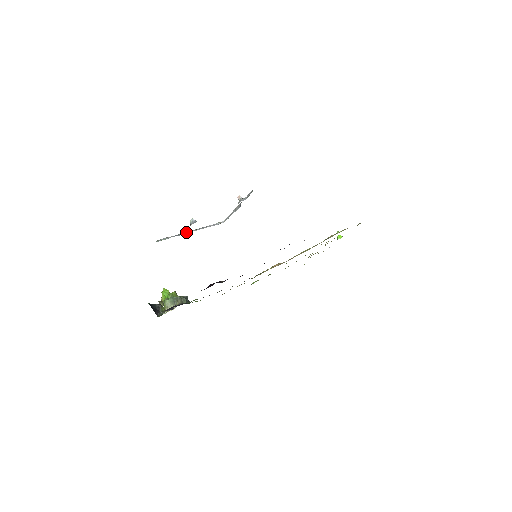
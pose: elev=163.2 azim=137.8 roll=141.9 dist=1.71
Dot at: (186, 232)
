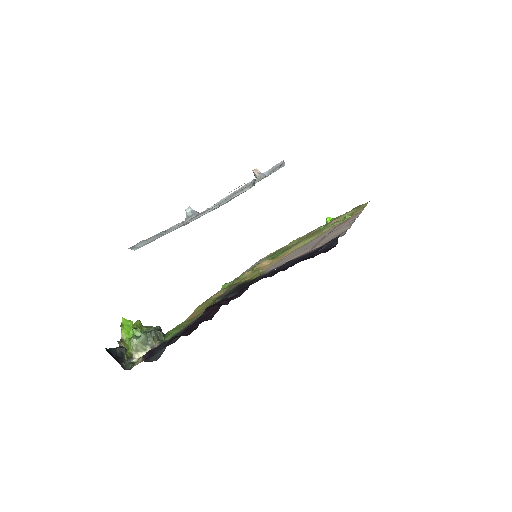
Dot at: (169, 228)
